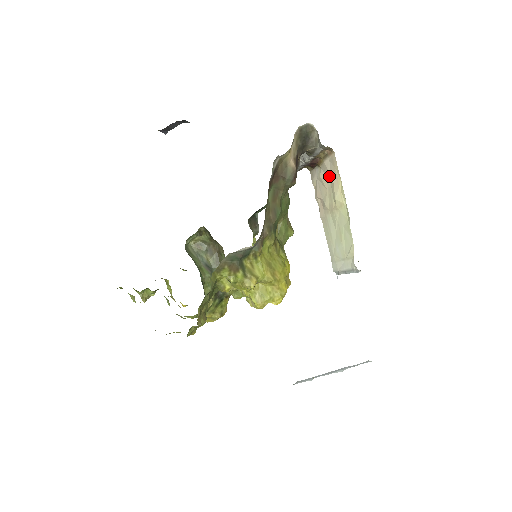
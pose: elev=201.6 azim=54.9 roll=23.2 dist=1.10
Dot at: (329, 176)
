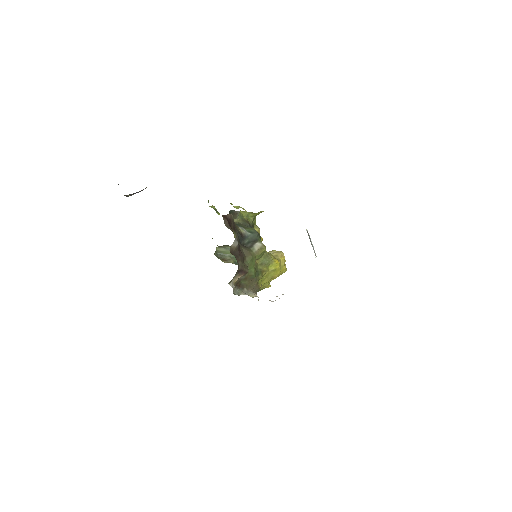
Dot at: occluded
